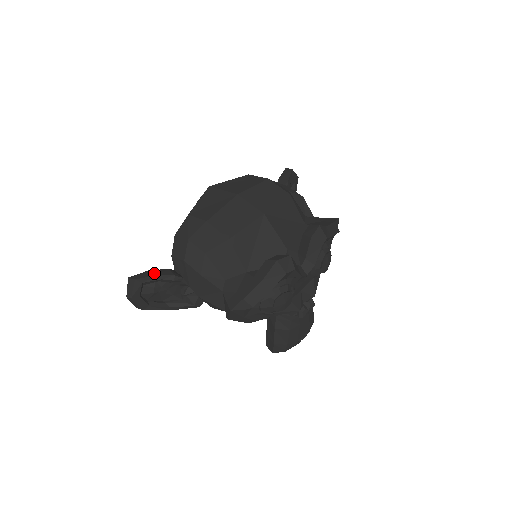
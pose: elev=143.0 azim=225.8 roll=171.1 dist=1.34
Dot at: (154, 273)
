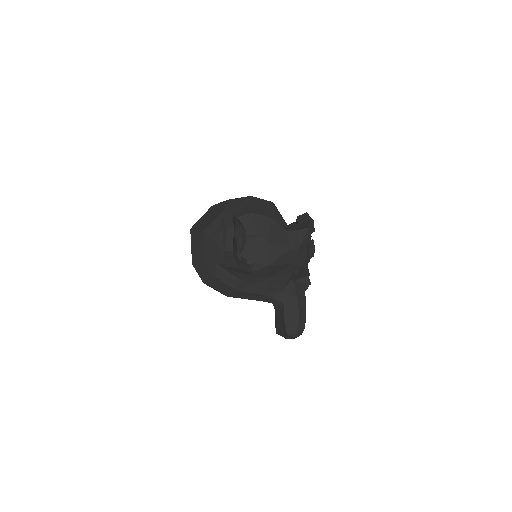
Dot at: occluded
